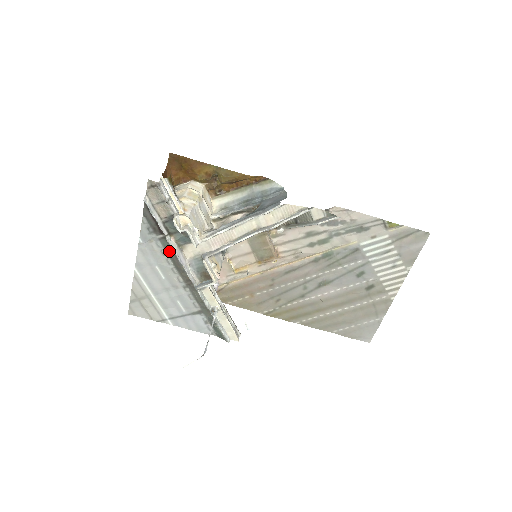
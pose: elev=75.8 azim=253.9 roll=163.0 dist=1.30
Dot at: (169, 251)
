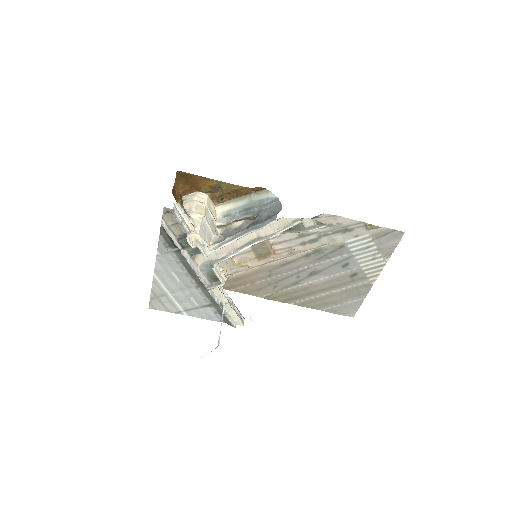
Dot at: (183, 261)
